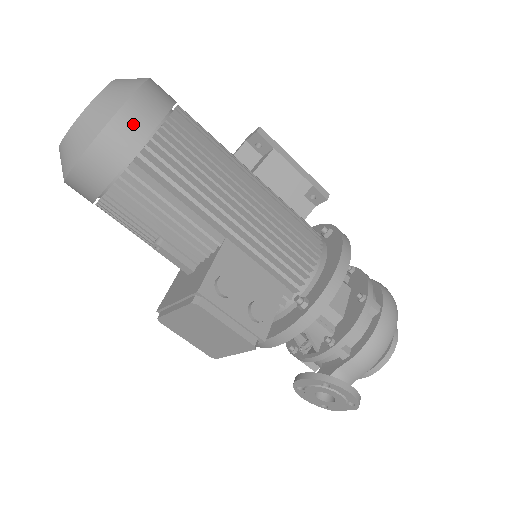
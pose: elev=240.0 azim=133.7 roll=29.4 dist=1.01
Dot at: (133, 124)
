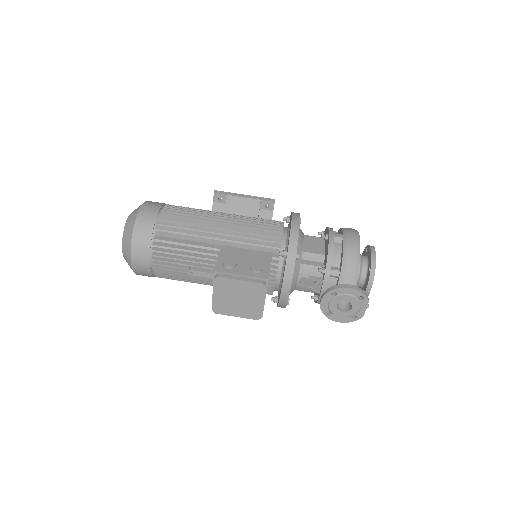
Dot at: (146, 218)
